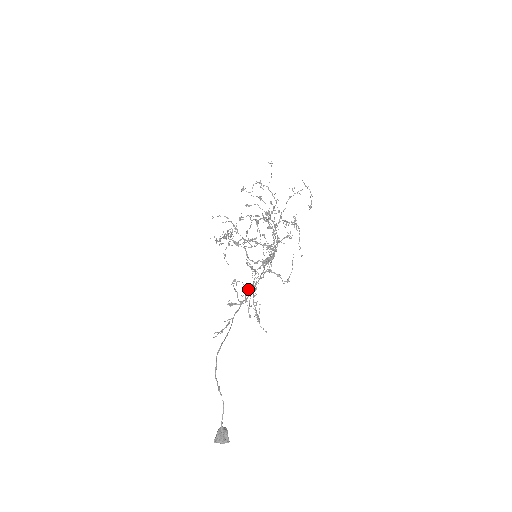
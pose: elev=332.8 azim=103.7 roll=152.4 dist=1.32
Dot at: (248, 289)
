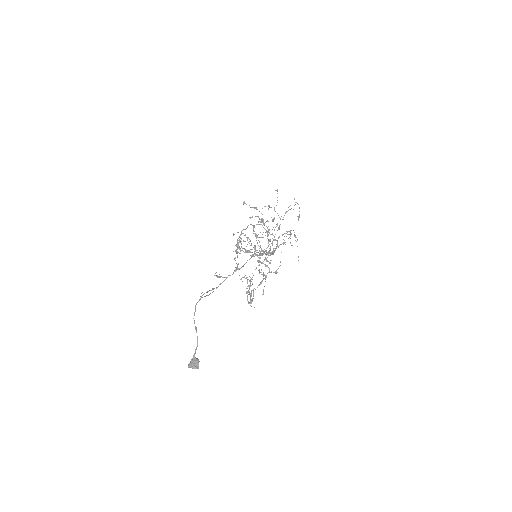
Dot at: occluded
